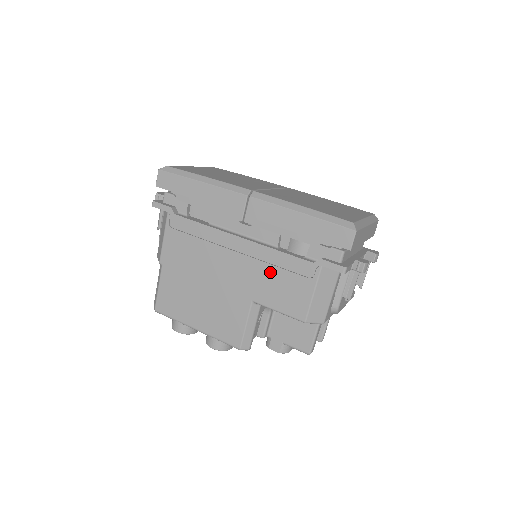
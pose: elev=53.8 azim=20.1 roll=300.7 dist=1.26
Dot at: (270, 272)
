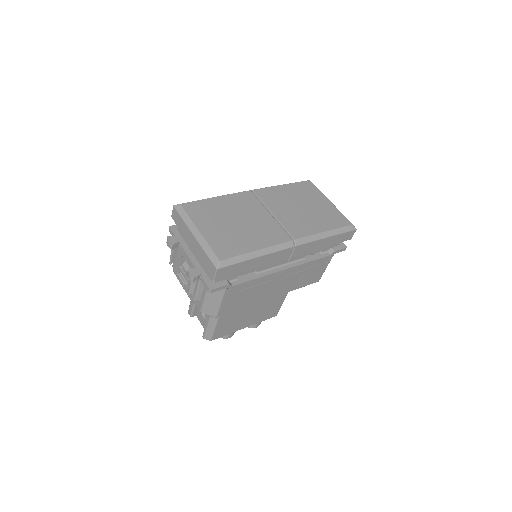
Dot at: (303, 274)
